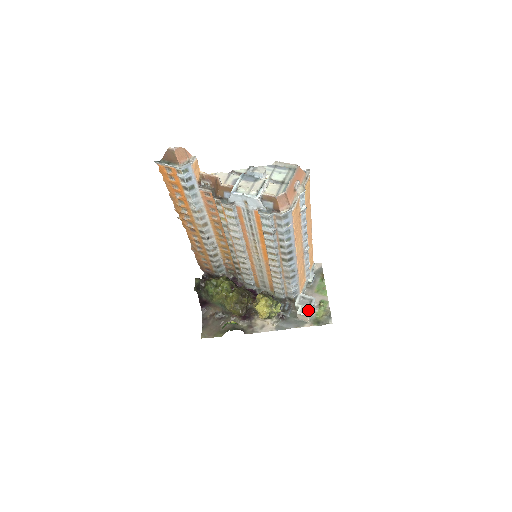
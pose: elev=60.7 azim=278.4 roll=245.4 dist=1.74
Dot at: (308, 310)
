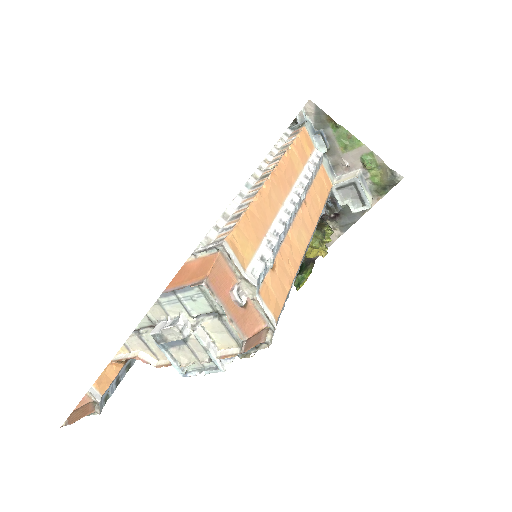
Dot at: (363, 201)
